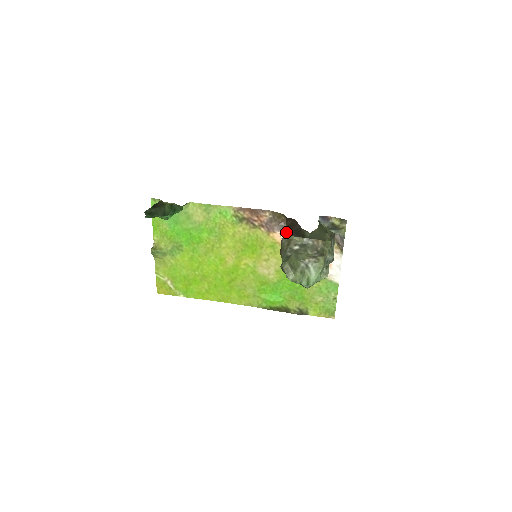
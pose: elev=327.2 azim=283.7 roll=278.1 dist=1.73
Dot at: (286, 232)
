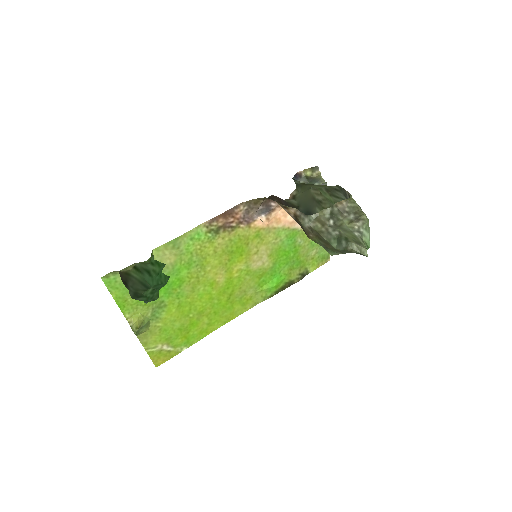
Dot at: (296, 214)
